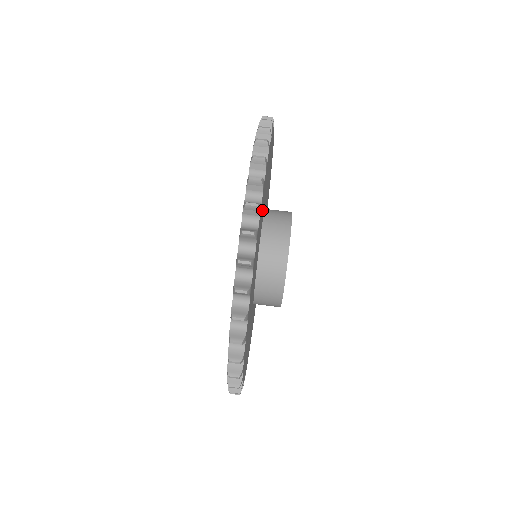
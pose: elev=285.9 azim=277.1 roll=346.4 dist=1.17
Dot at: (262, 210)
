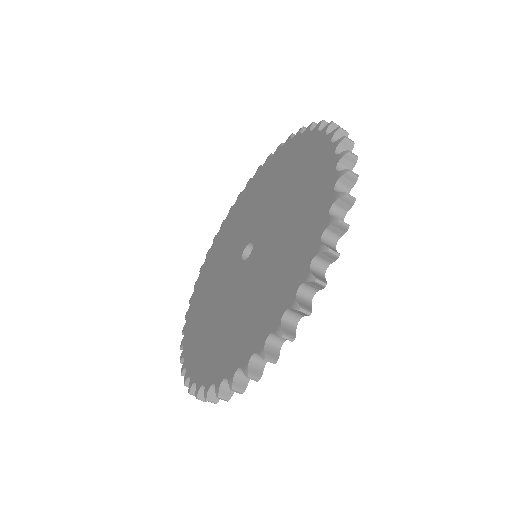
Dot at: occluded
